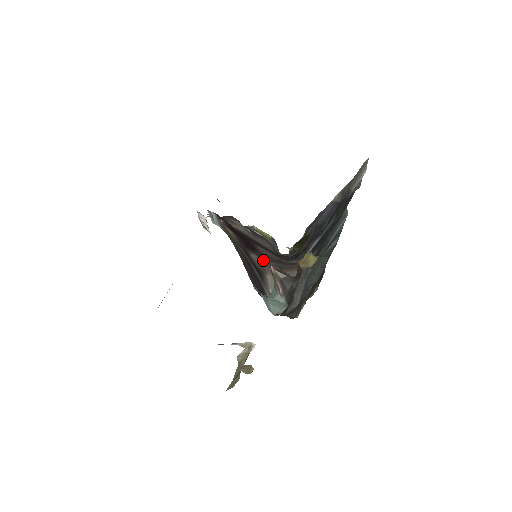
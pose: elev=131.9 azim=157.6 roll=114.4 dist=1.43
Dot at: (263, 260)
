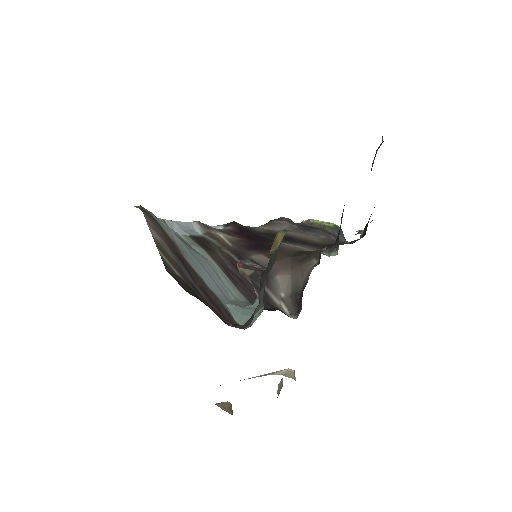
Dot at: occluded
